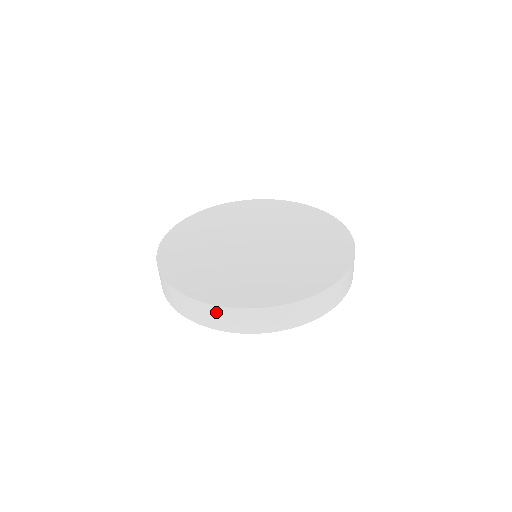
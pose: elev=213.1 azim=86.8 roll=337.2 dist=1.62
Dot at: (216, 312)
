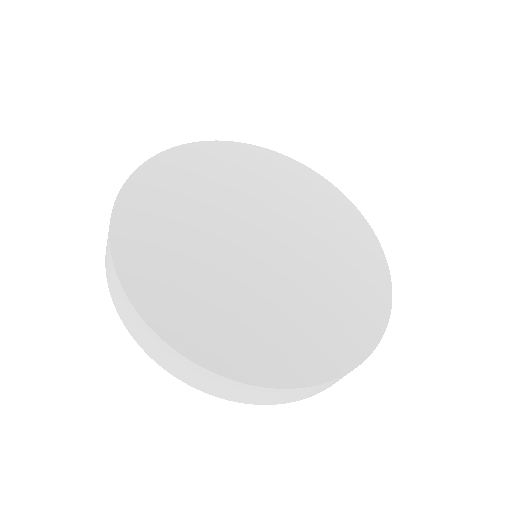
Dot at: (243, 389)
